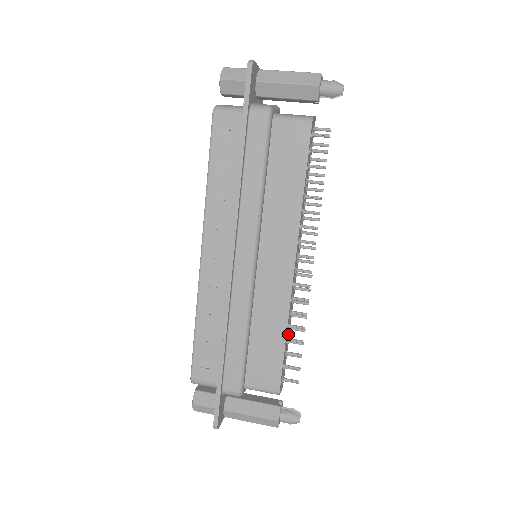
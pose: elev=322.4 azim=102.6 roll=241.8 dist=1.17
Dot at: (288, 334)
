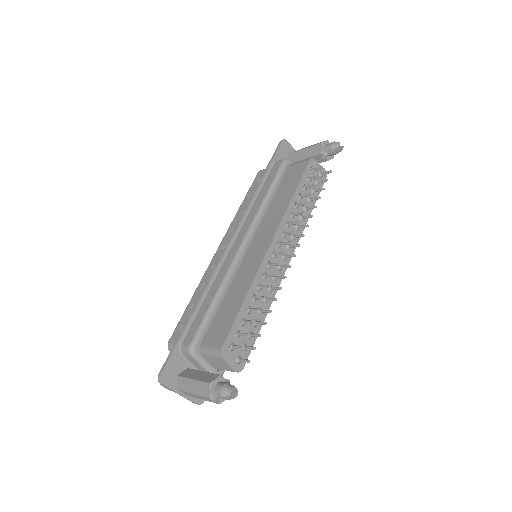
Dot at: (256, 314)
